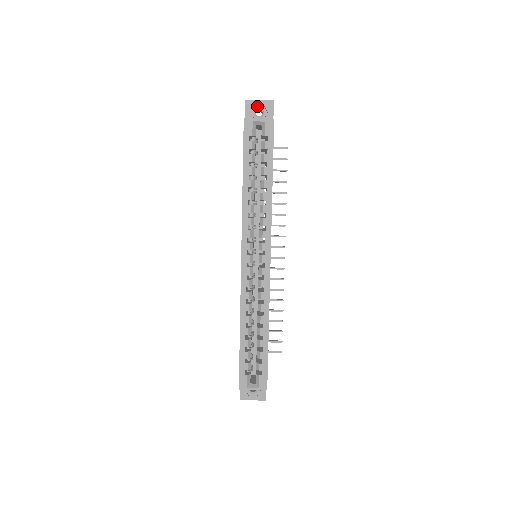
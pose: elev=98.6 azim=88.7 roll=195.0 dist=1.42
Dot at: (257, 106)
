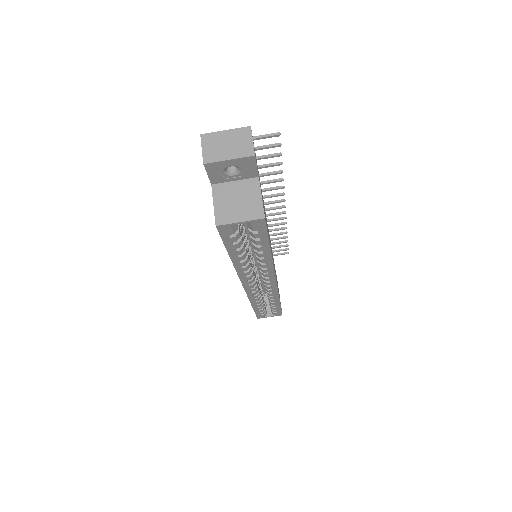
Dot at: (226, 166)
